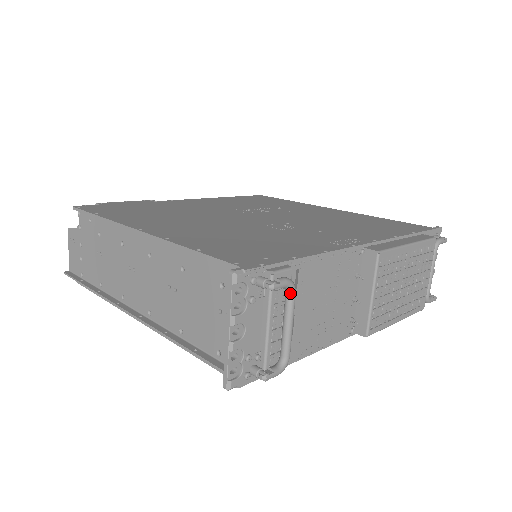
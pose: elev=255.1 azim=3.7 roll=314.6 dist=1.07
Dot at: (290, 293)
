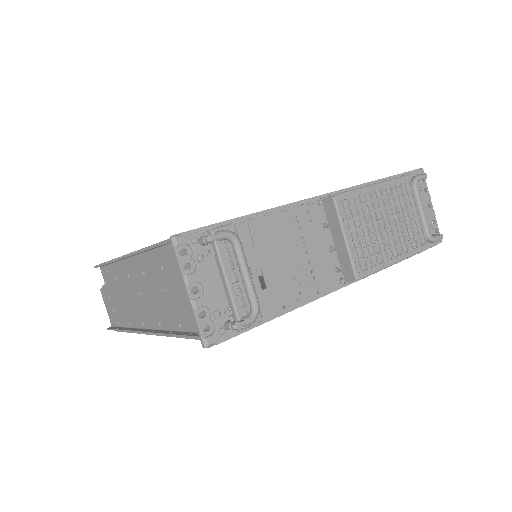
Dot at: (234, 243)
